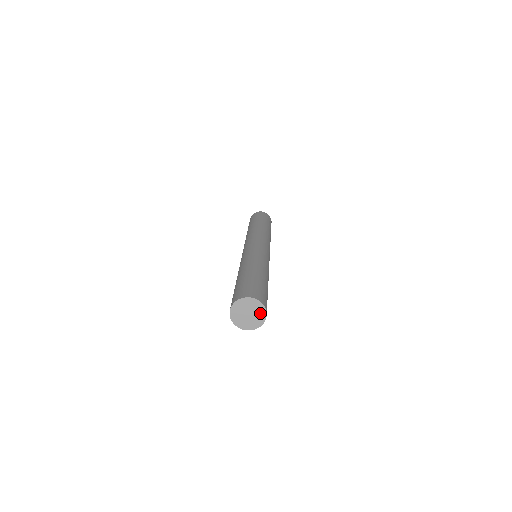
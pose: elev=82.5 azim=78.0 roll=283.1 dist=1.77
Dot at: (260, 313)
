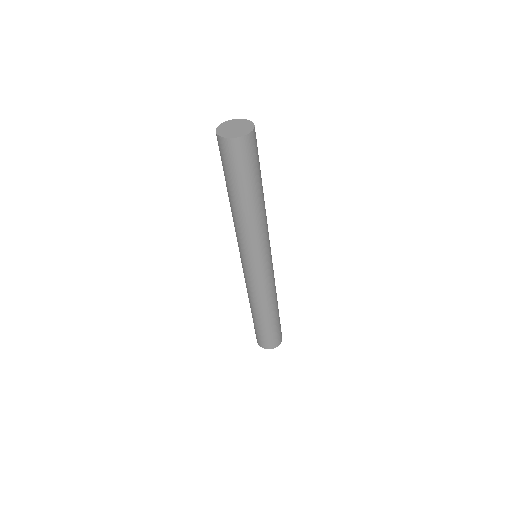
Dot at: (246, 124)
